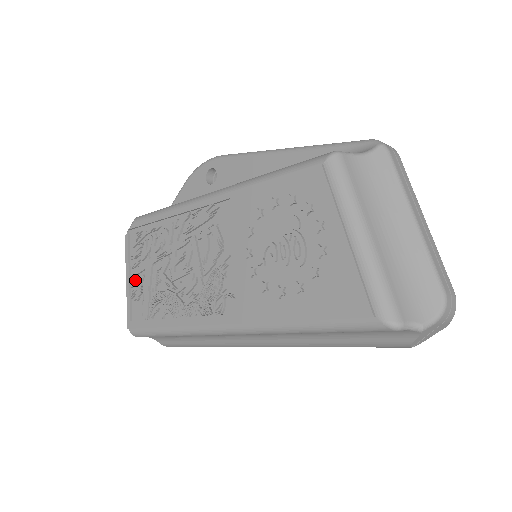
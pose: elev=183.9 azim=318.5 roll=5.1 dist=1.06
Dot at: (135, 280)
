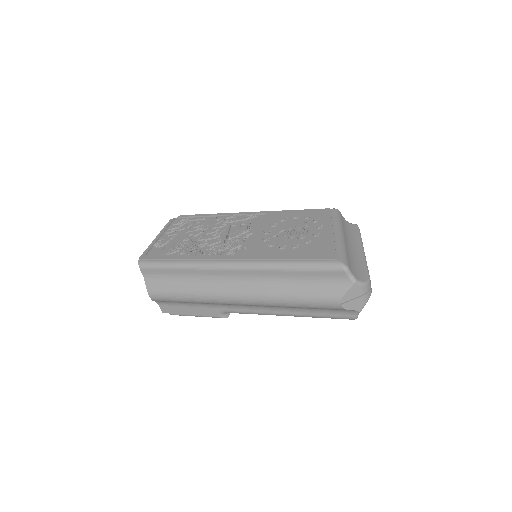
Dot at: (164, 238)
